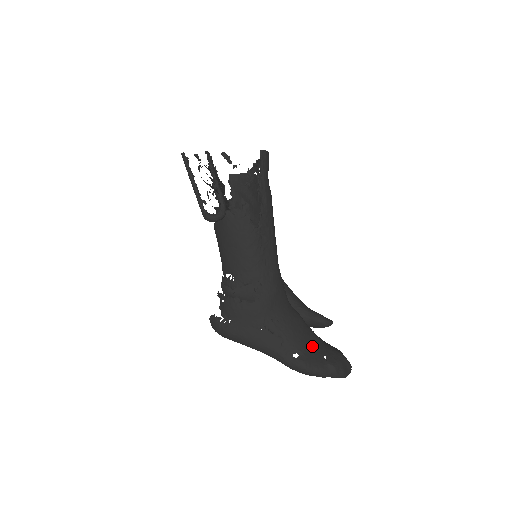
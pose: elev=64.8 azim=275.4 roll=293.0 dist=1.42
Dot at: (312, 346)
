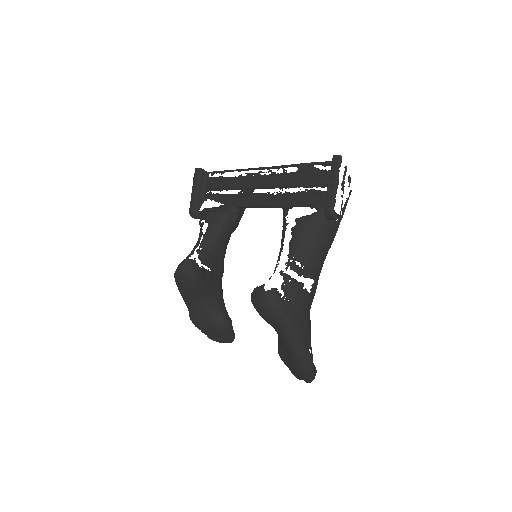
Dot at: occluded
